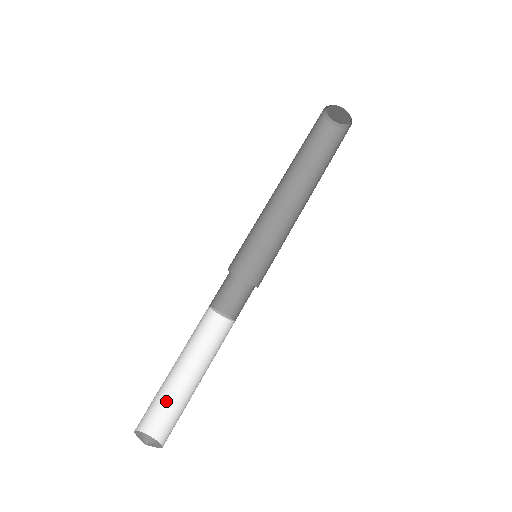
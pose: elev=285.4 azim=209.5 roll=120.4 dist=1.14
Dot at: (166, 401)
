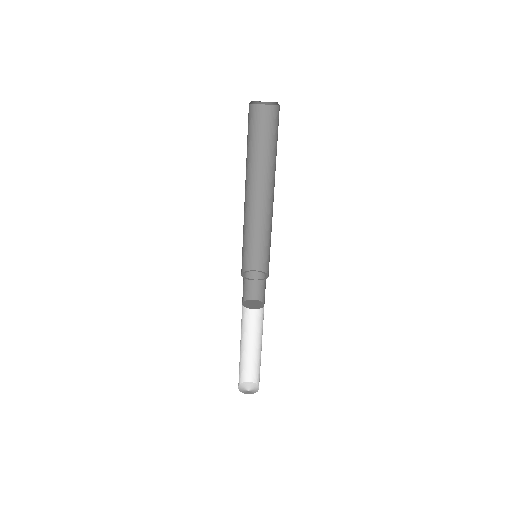
Dot at: (249, 361)
